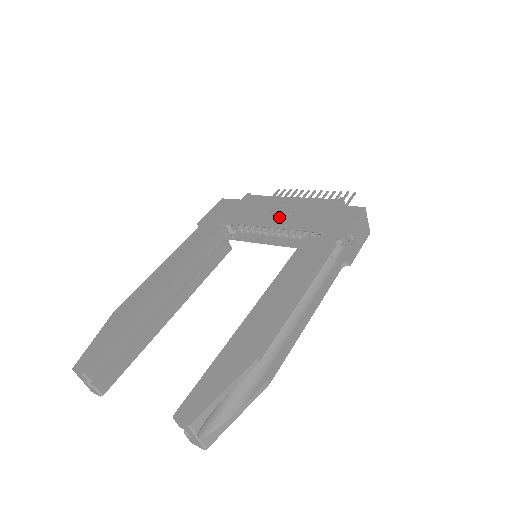
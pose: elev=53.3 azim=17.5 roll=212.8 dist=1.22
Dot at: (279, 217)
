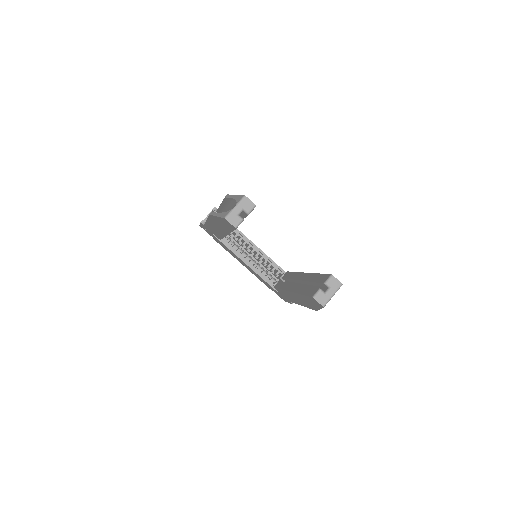
Dot at: occluded
